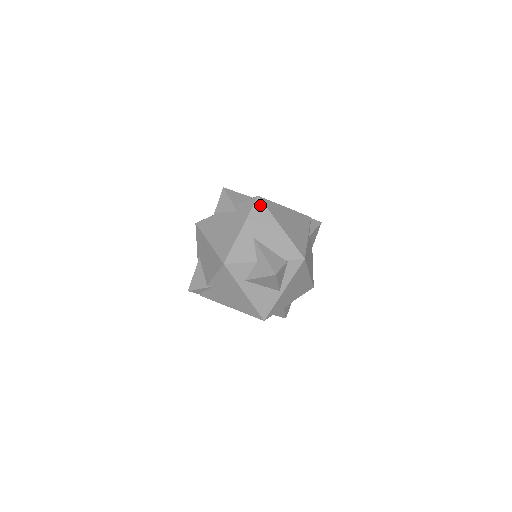
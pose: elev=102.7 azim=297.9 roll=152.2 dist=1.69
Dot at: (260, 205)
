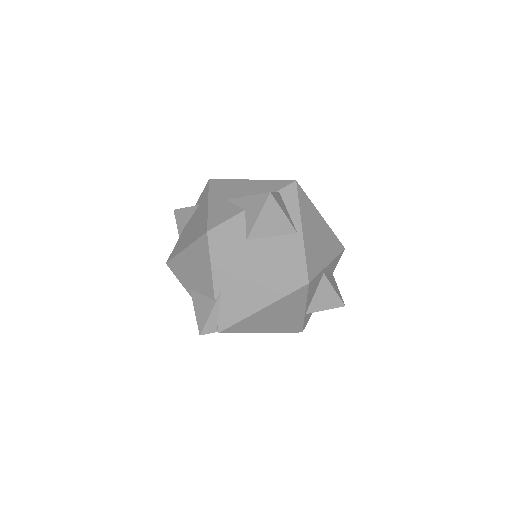
Dot at: (216, 181)
